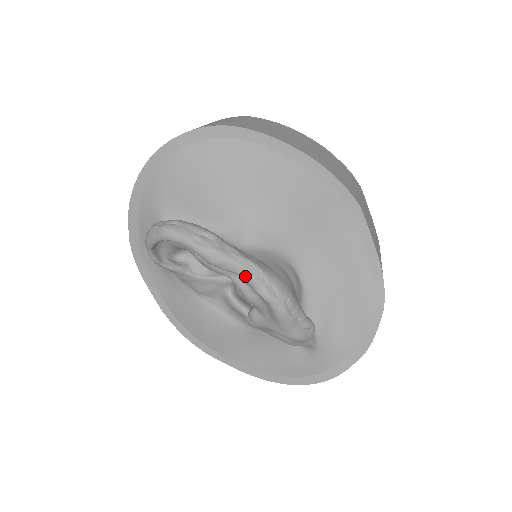
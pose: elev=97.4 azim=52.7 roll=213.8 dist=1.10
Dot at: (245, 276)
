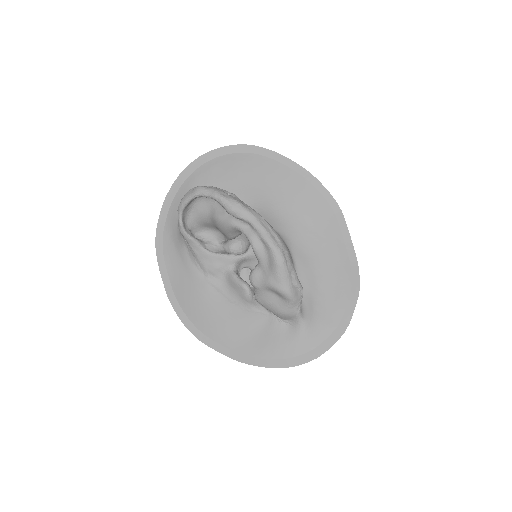
Dot at: (256, 223)
